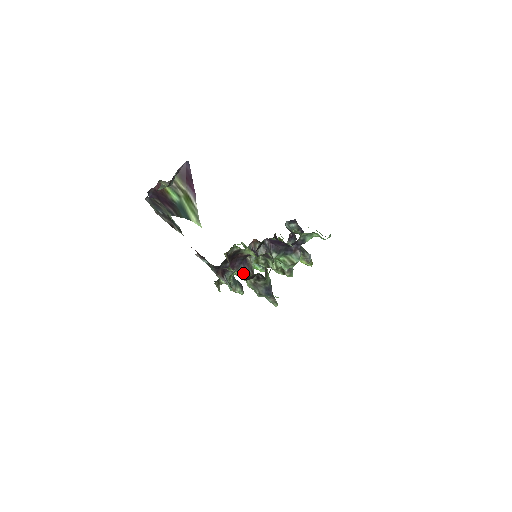
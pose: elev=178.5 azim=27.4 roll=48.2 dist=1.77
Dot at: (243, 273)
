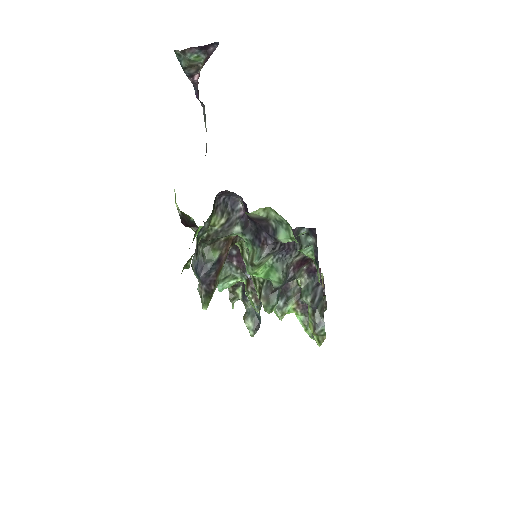
Dot at: (248, 286)
